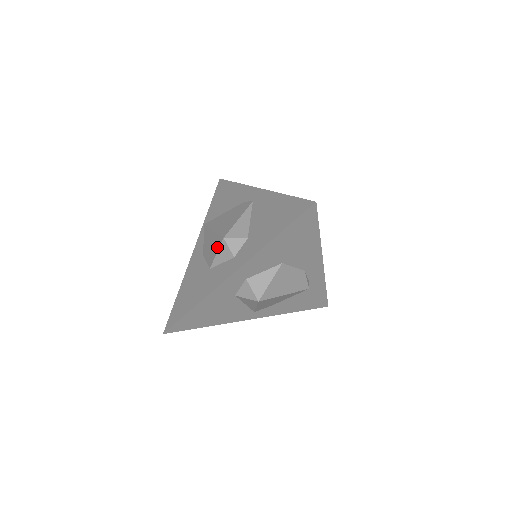
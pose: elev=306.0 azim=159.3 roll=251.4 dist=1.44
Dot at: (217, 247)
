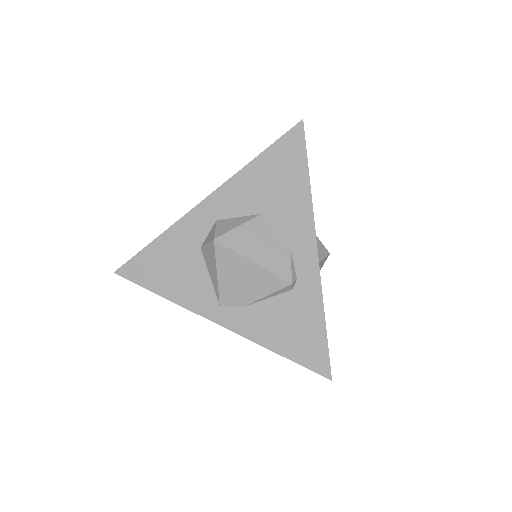
Dot at: occluded
